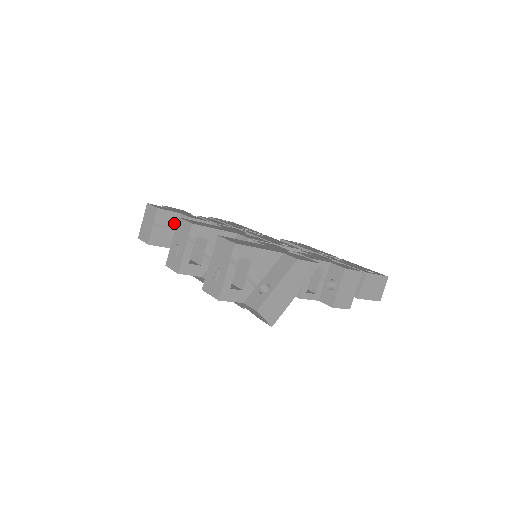
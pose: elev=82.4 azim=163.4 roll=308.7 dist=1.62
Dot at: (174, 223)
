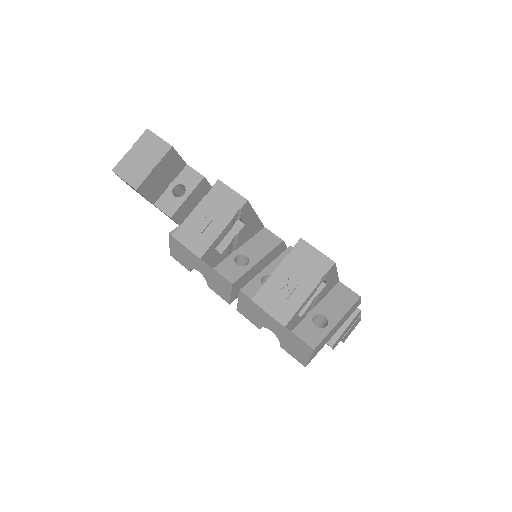
Dot at: (174, 173)
